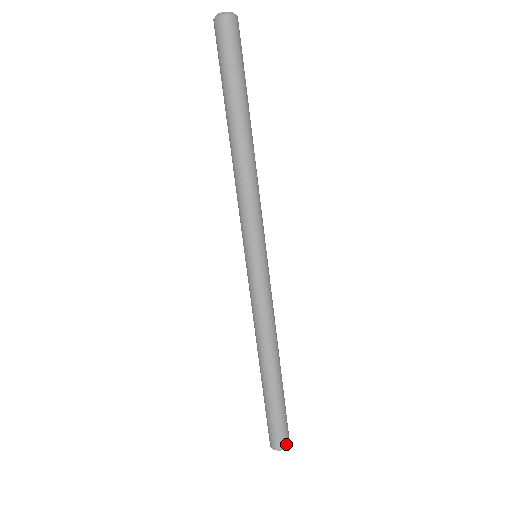
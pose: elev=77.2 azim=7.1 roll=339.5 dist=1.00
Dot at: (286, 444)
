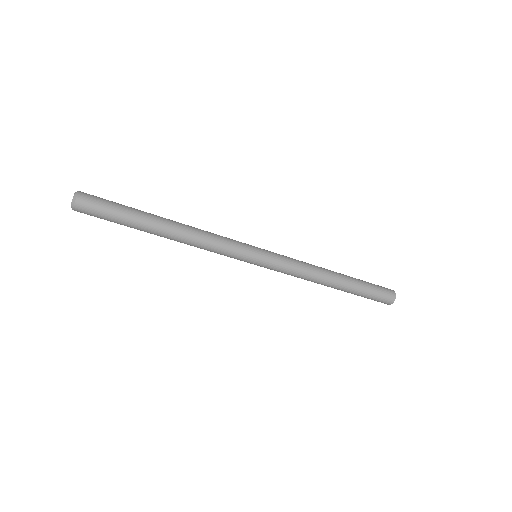
Dot at: (391, 300)
